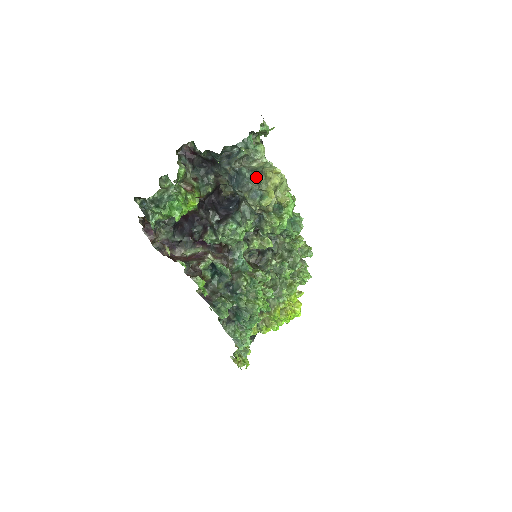
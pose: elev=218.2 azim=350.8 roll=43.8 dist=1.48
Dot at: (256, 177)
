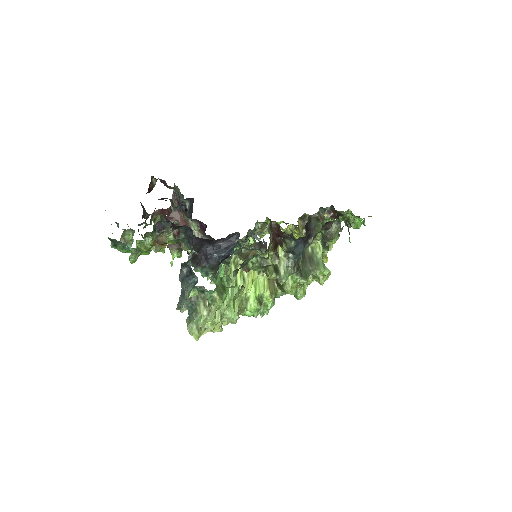
Dot at: (188, 314)
